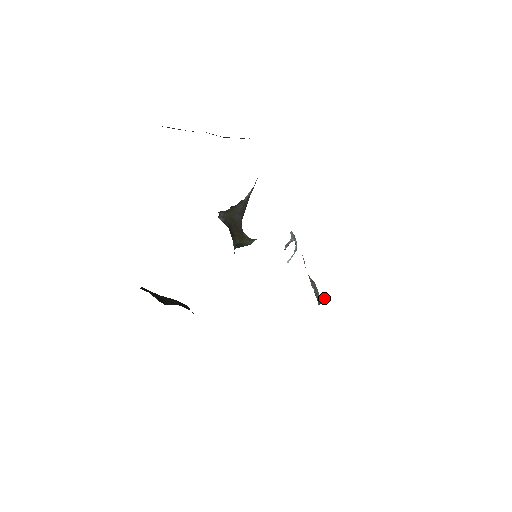
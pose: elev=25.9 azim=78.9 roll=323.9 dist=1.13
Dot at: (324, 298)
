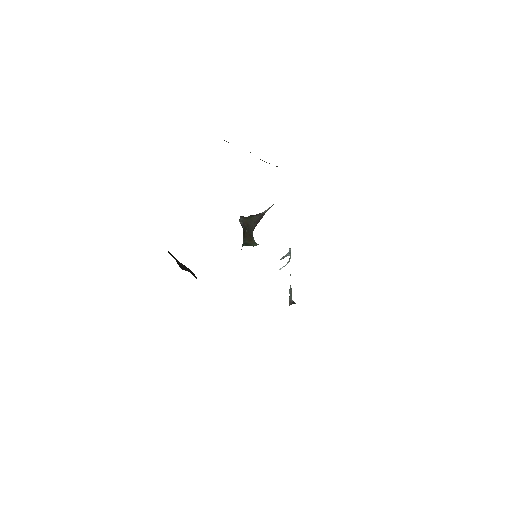
Dot at: (294, 302)
